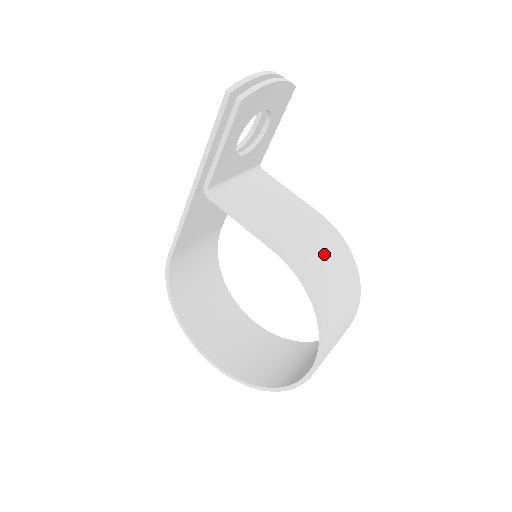
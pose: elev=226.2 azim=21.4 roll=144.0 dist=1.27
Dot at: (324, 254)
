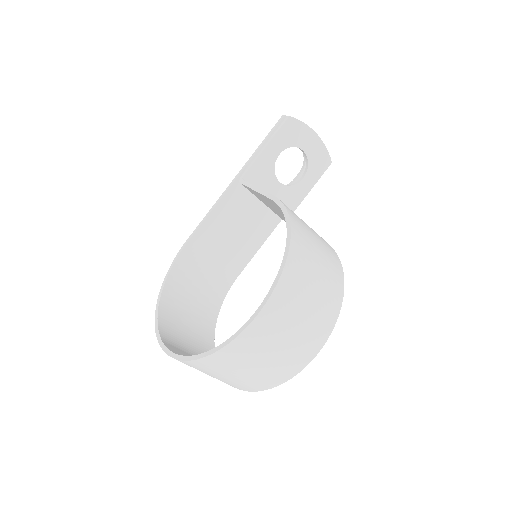
Dot at: (314, 234)
